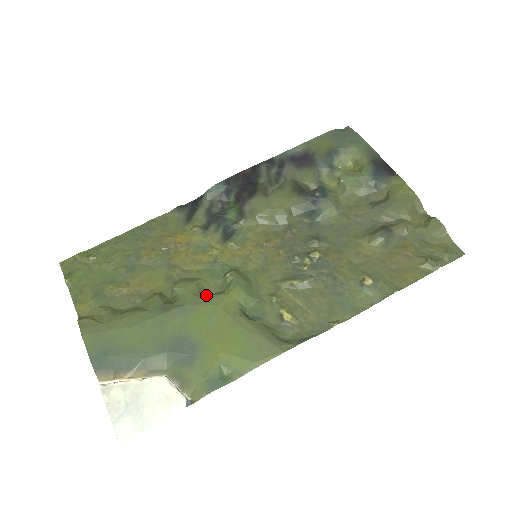
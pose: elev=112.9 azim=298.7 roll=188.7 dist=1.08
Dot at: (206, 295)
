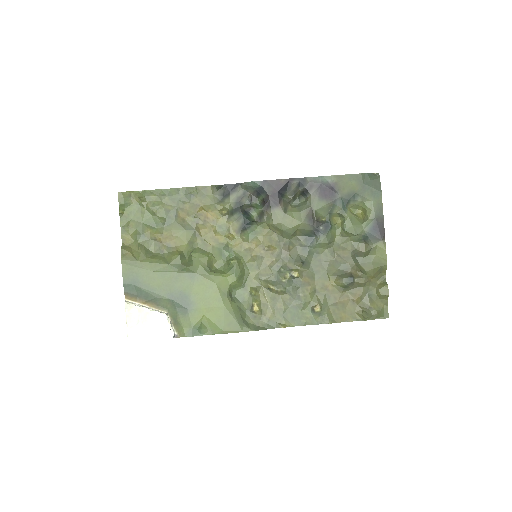
Dot at: (211, 270)
